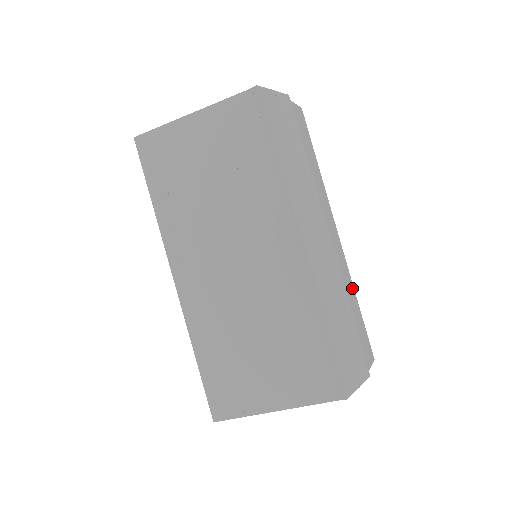
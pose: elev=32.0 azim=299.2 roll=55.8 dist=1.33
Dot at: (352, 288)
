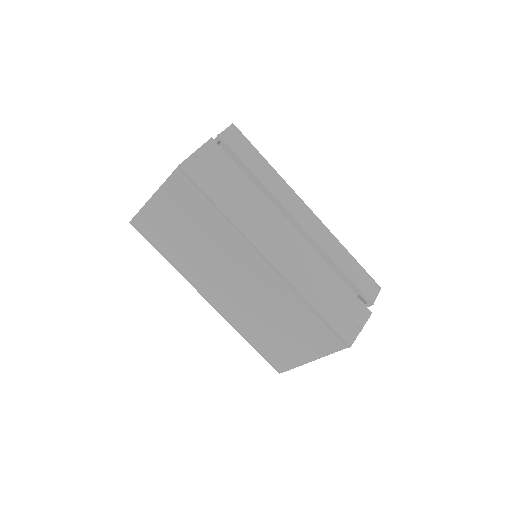
Dot at: (339, 247)
